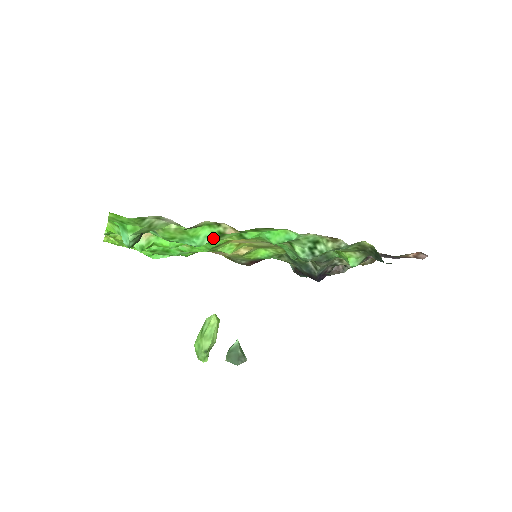
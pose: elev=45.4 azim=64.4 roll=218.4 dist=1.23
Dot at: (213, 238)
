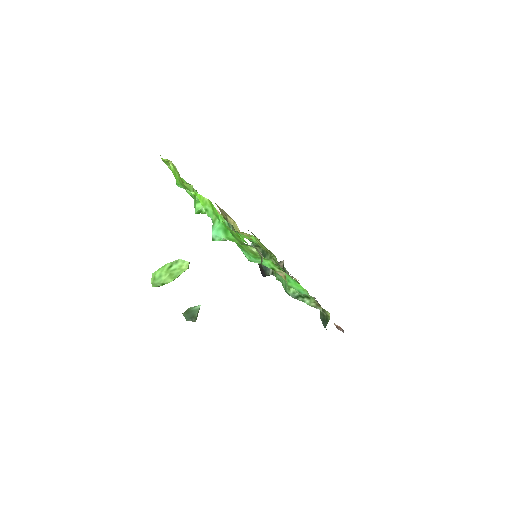
Dot at: (264, 265)
